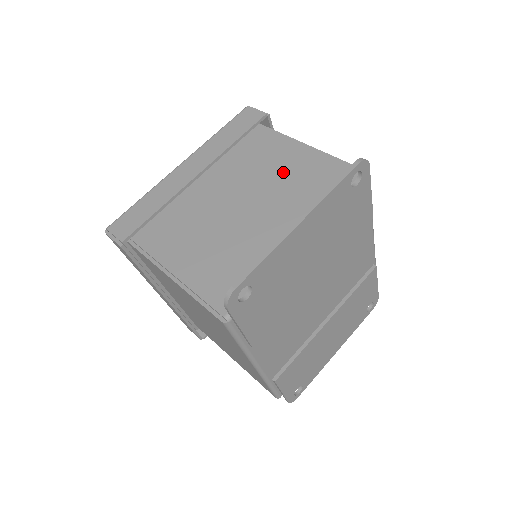
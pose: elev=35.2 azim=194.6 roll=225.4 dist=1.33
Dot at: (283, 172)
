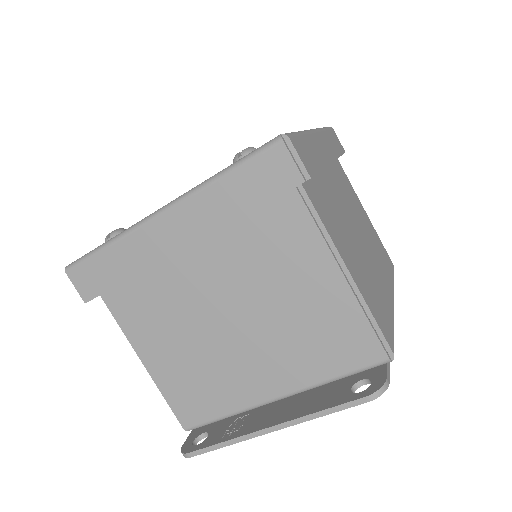
Dot at: (292, 298)
